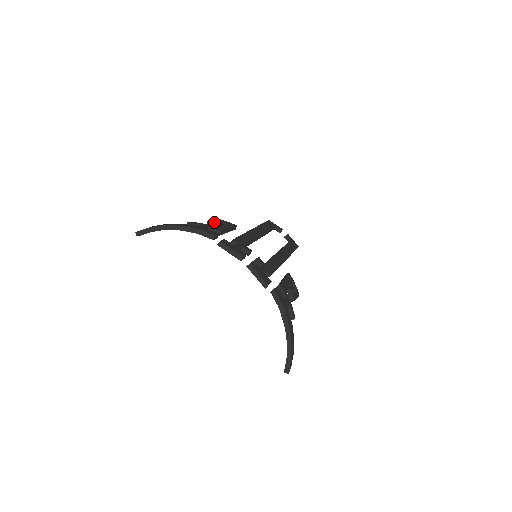
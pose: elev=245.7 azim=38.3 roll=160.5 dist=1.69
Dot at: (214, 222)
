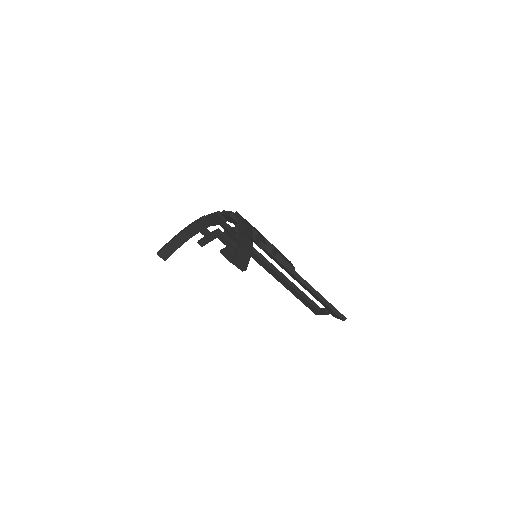
Dot at: occluded
